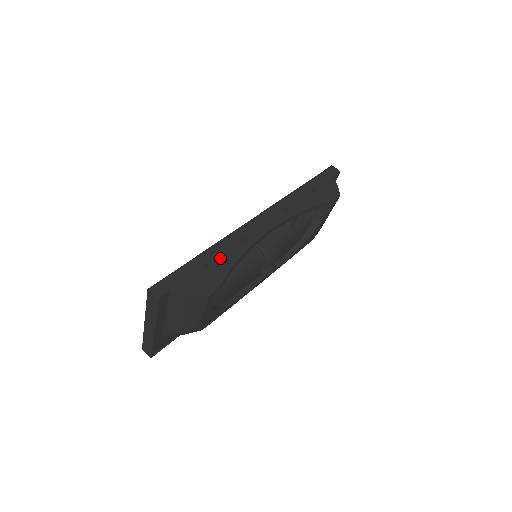
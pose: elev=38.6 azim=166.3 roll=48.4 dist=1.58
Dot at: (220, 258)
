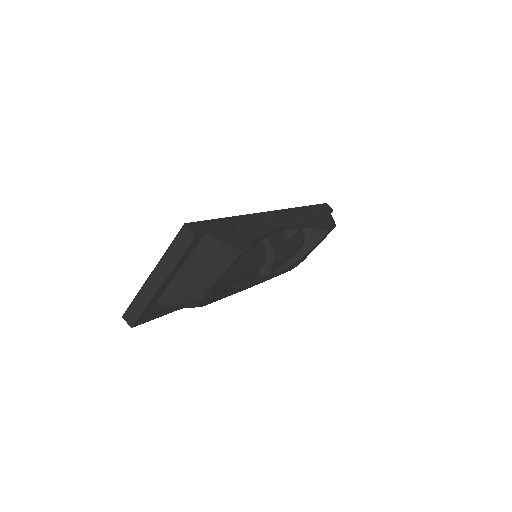
Dot at: (248, 227)
